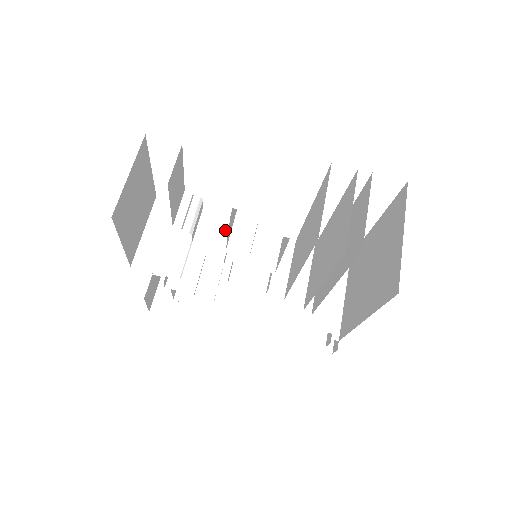
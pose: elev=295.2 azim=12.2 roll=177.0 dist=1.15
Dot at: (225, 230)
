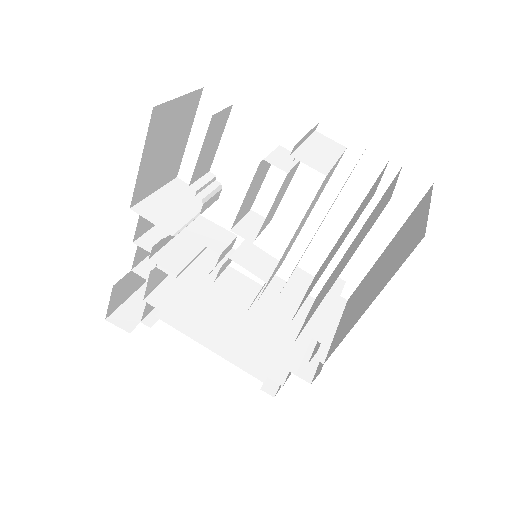
Dot at: (229, 235)
